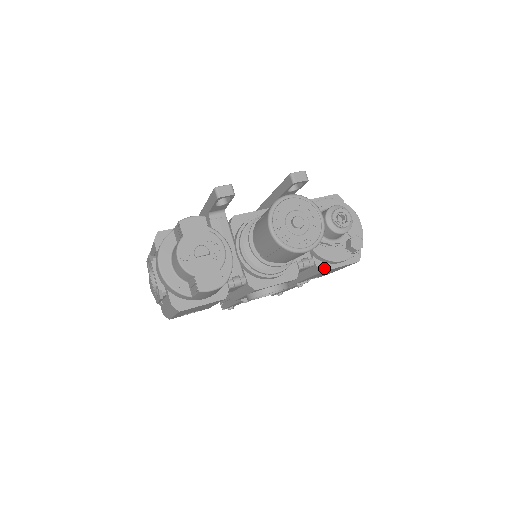
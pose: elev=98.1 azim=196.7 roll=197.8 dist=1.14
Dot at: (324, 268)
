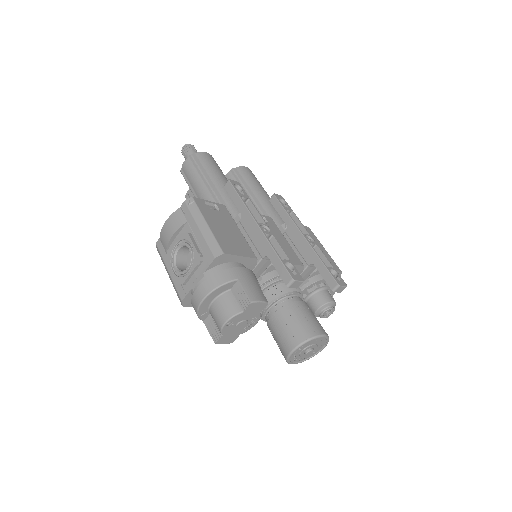
Dot at: occluded
